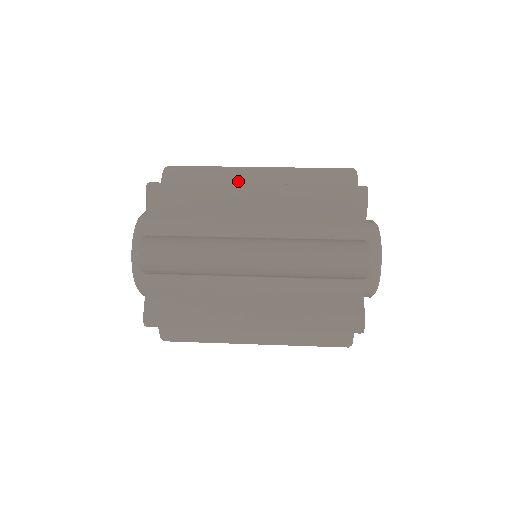
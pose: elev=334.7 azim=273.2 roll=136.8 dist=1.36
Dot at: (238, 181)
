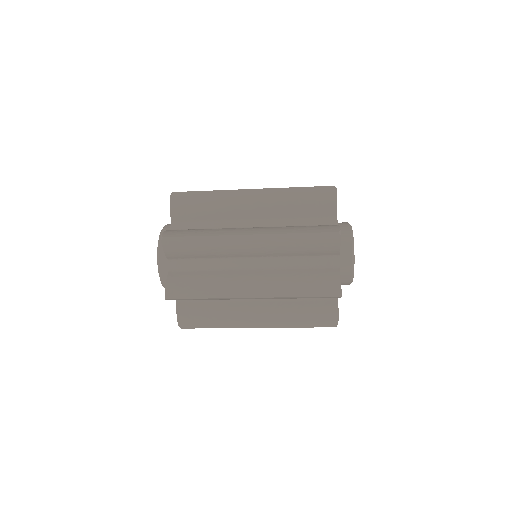
Dot at: occluded
